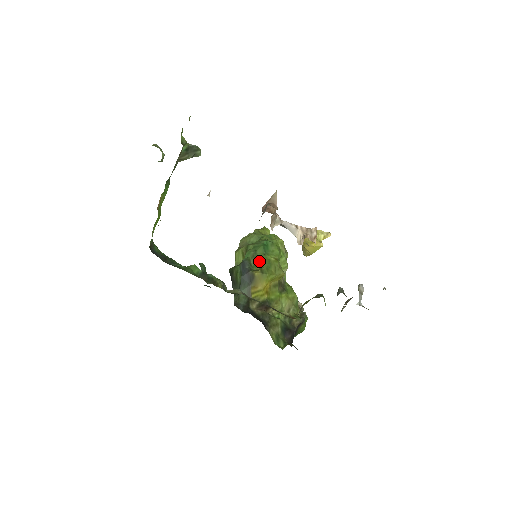
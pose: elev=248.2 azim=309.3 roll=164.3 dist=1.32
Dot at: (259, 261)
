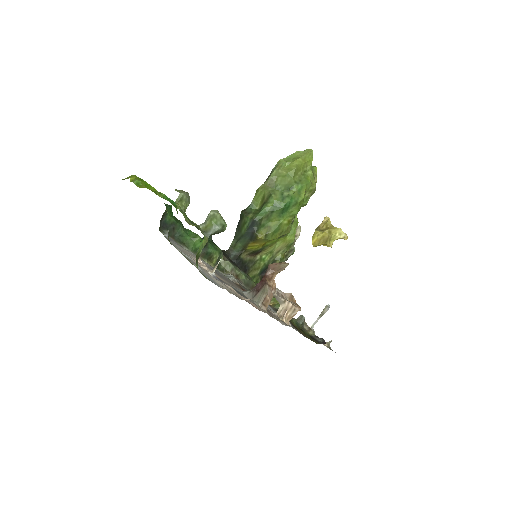
Dot at: (270, 223)
